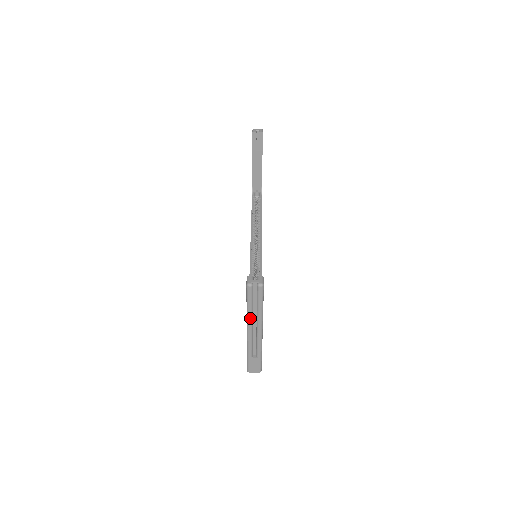
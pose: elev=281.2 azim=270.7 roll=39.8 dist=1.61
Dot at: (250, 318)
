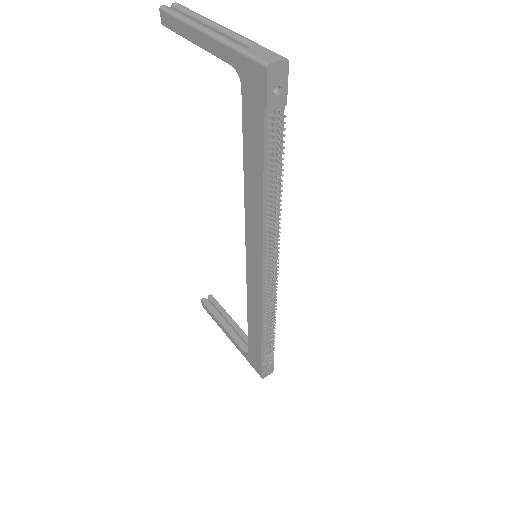
Dot at: (193, 21)
